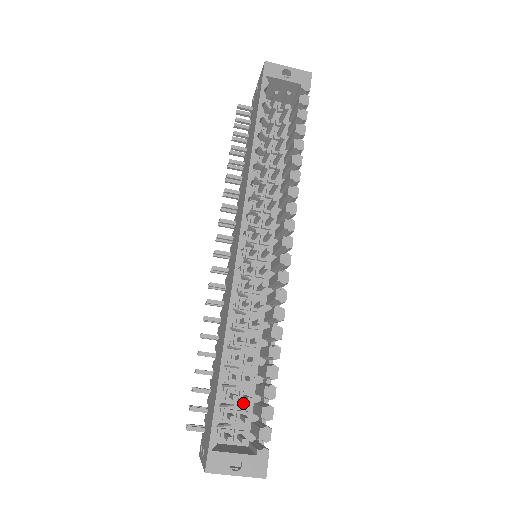
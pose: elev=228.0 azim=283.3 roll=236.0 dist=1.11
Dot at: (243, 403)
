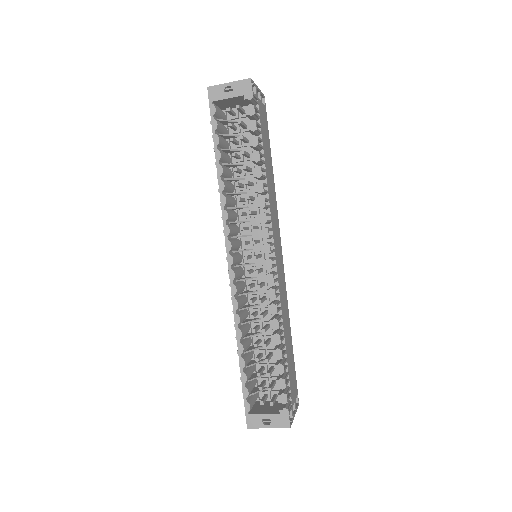
Dot at: (274, 371)
